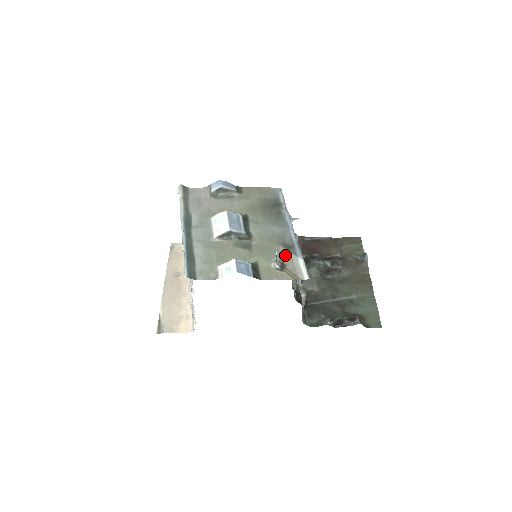
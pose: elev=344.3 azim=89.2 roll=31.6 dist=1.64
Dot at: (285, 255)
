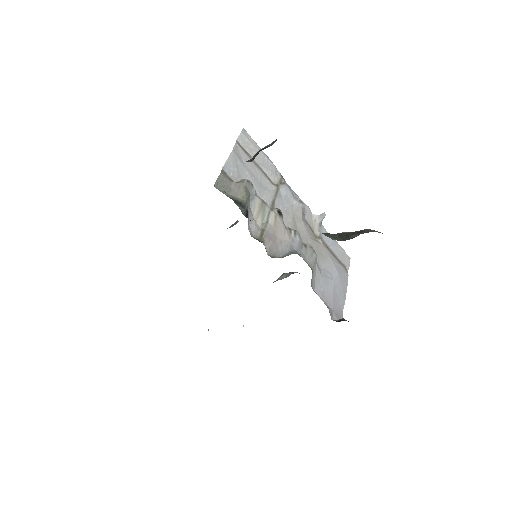
Dot at: occluded
